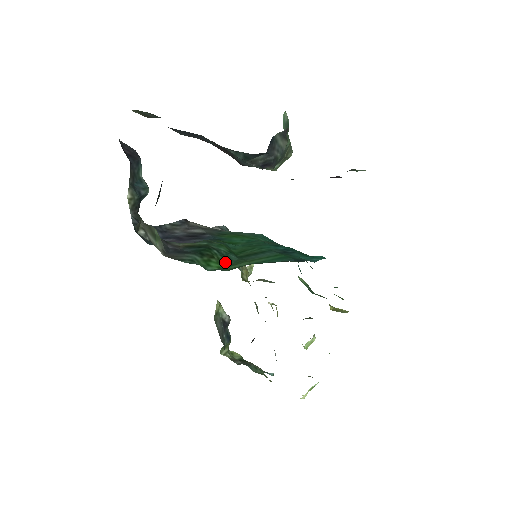
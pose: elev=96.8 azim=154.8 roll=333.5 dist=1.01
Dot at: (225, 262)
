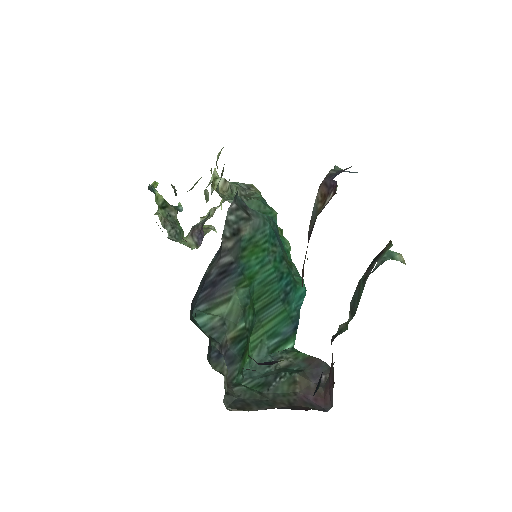
Dot at: (250, 336)
